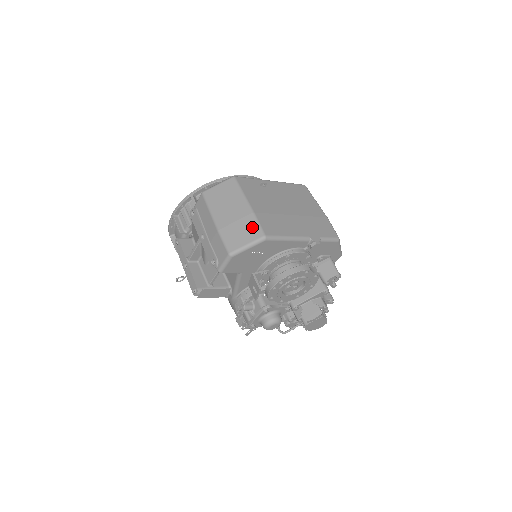
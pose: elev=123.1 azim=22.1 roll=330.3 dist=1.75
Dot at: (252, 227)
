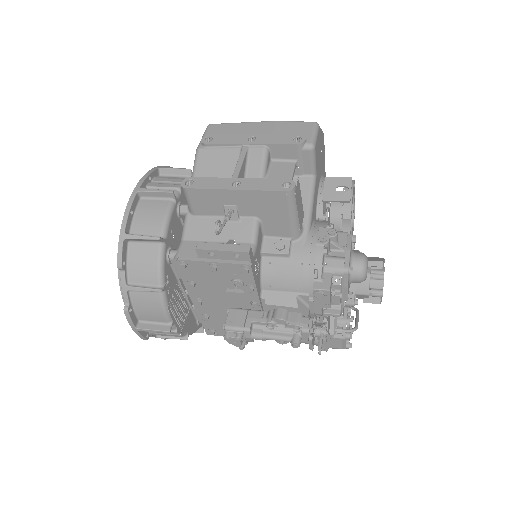
Dot at: occluded
